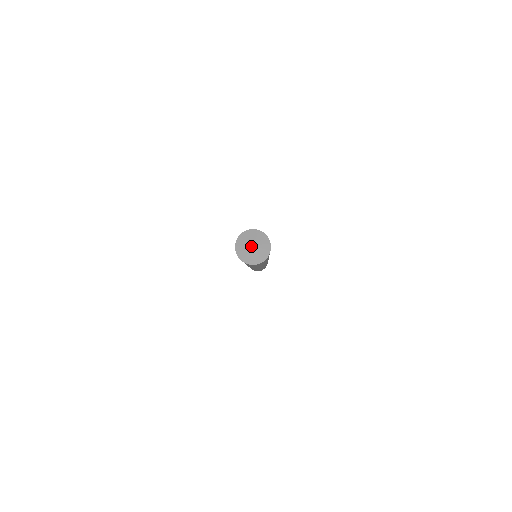
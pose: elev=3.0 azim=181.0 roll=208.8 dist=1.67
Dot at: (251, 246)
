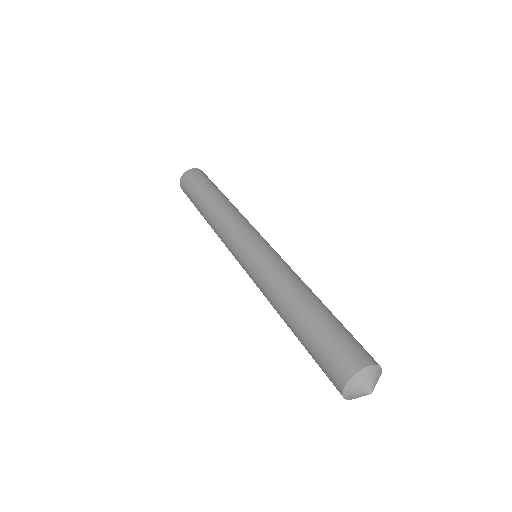
Dot at: (370, 393)
